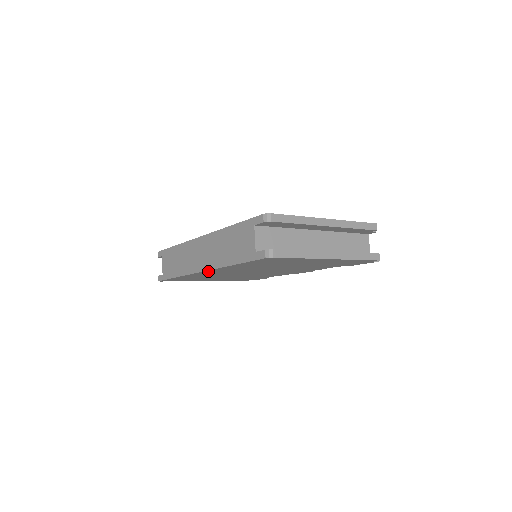
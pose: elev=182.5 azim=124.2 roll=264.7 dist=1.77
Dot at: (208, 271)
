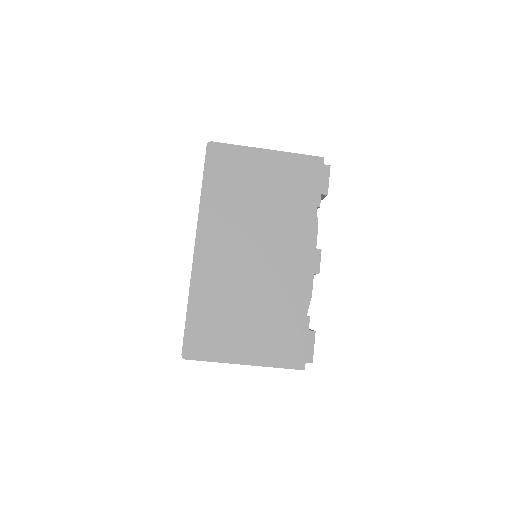
Dot at: (200, 242)
